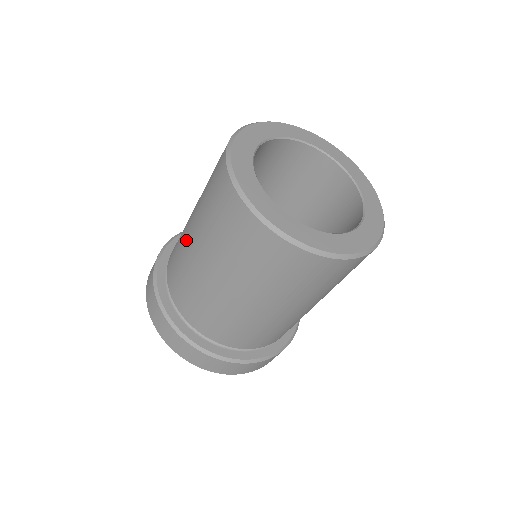
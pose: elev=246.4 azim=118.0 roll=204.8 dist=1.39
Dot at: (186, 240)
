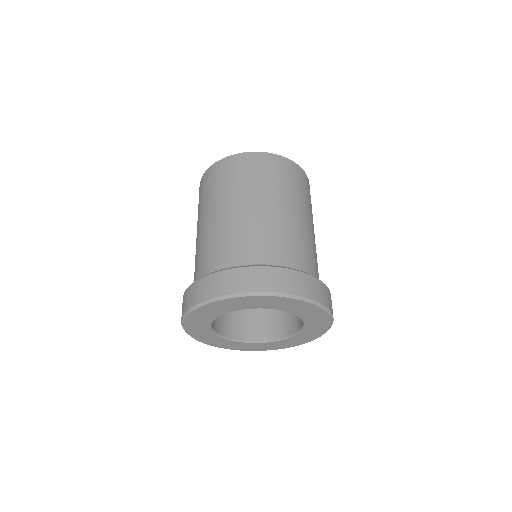
Dot at: (198, 239)
